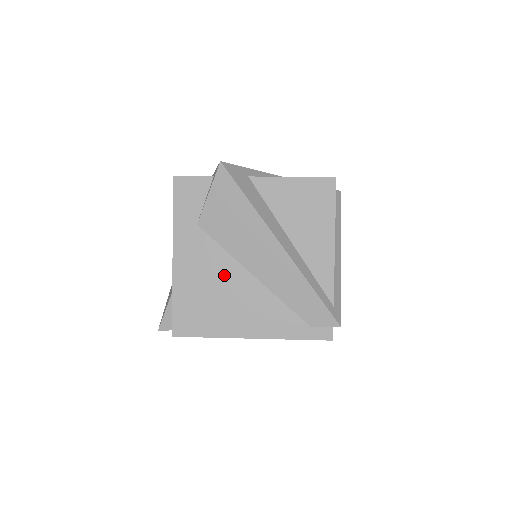
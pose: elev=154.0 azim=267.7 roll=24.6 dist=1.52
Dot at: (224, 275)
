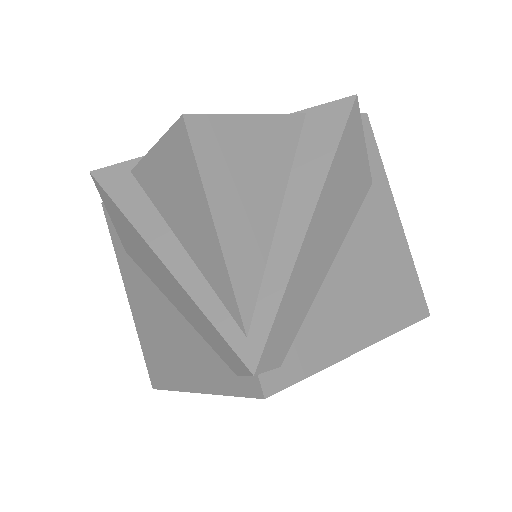
Dot at: (156, 308)
